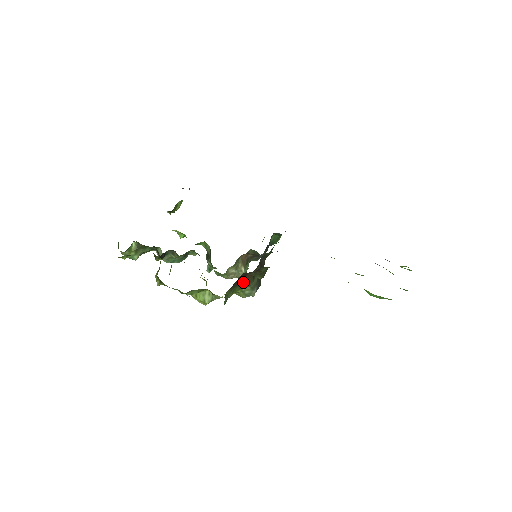
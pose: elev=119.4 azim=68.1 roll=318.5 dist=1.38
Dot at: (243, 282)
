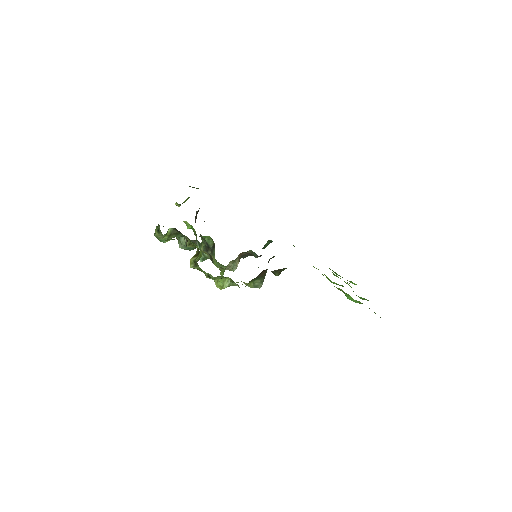
Dot at: (259, 276)
